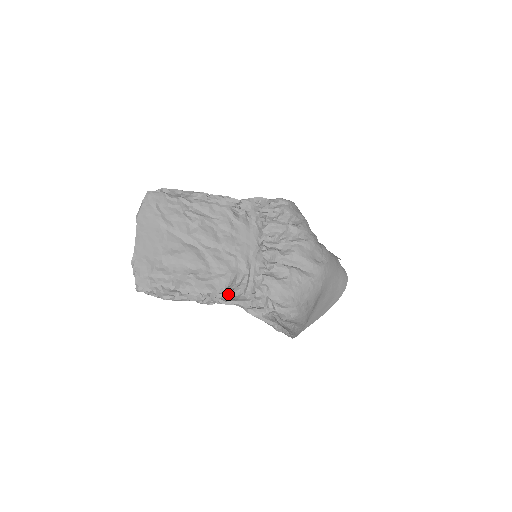
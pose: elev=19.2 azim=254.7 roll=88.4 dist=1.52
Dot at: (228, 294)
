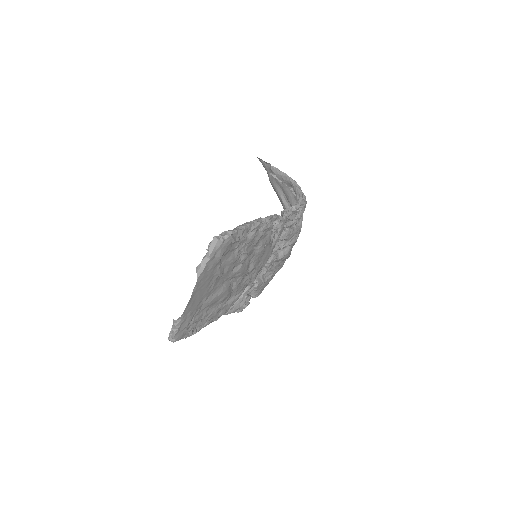
Dot at: occluded
